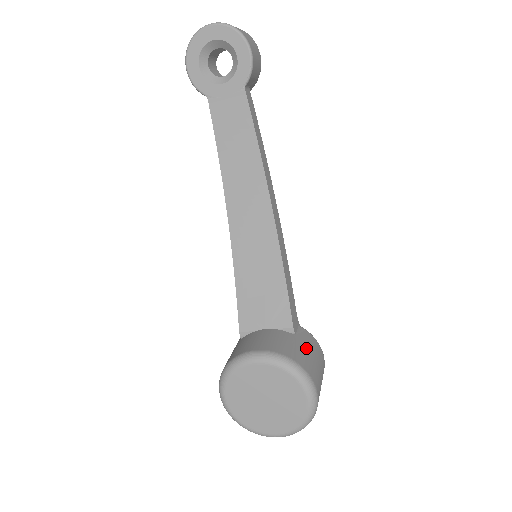
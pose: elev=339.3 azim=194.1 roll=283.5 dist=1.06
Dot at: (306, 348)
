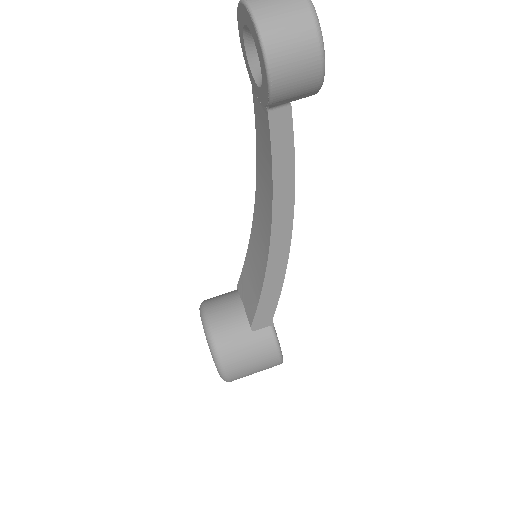
Dot at: (248, 347)
